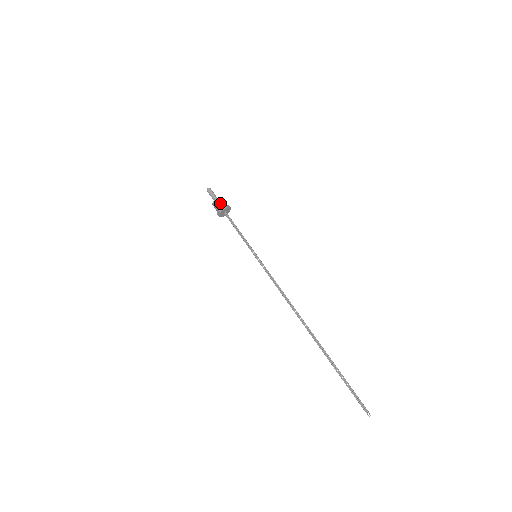
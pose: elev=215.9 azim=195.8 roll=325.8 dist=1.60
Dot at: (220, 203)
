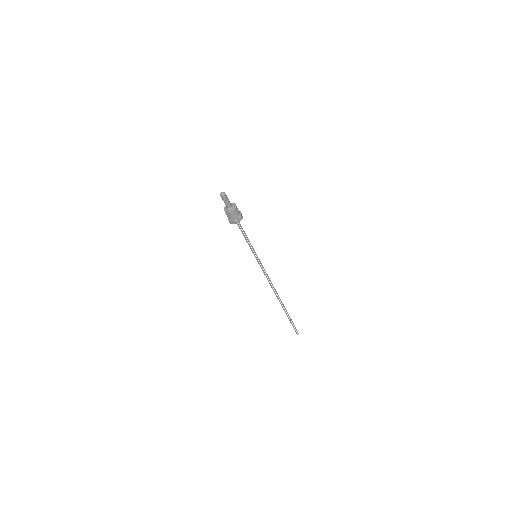
Dot at: (237, 214)
